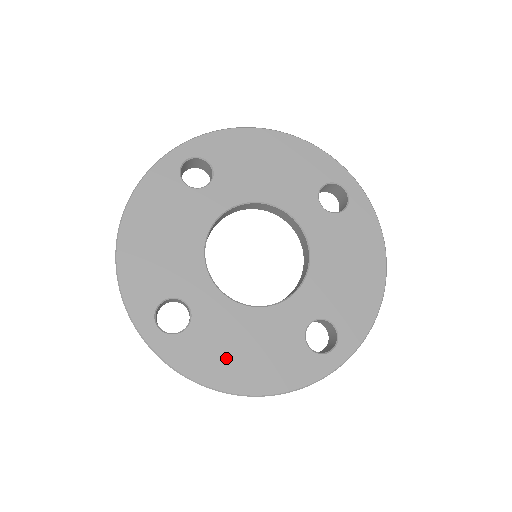
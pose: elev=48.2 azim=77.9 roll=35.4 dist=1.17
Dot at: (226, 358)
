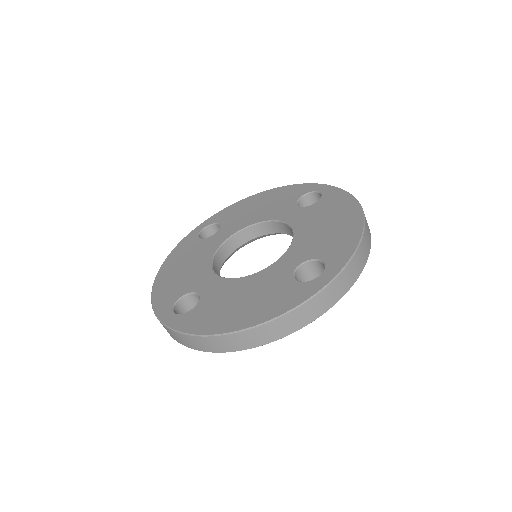
Dot at: (225, 312)
